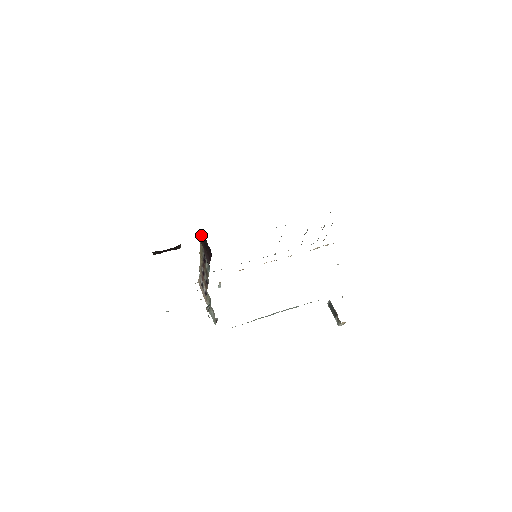
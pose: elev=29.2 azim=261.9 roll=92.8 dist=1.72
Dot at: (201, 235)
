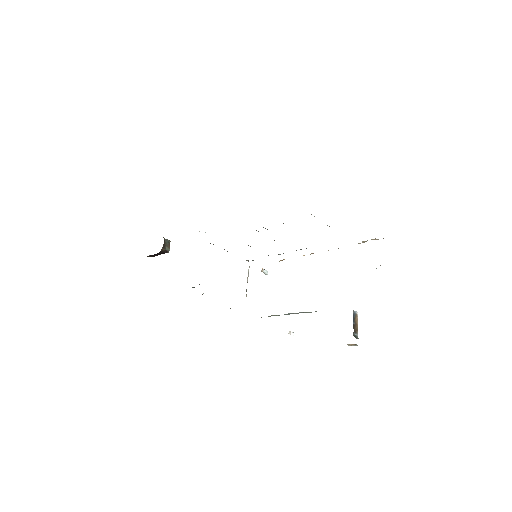
Dot at: occluded
